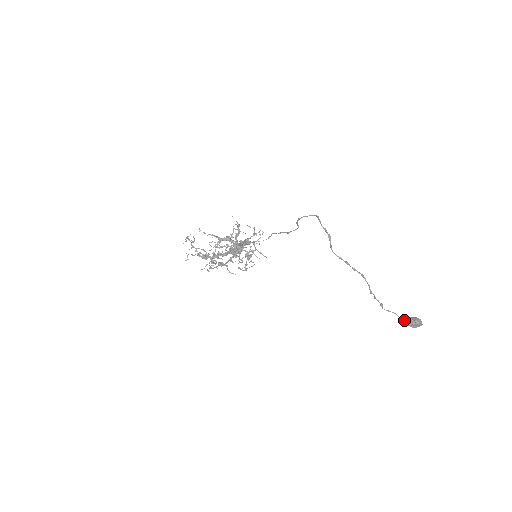
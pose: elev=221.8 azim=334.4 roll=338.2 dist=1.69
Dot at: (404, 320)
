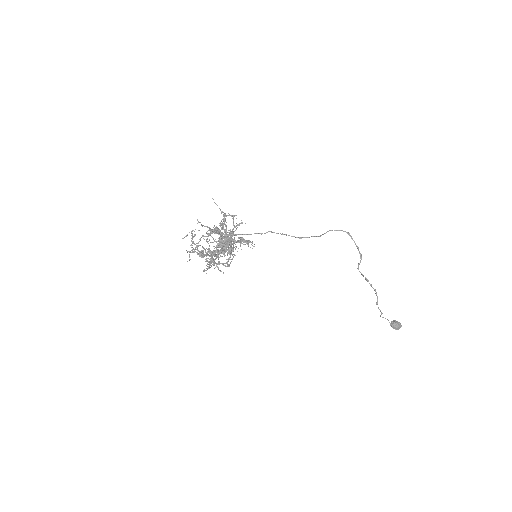
Dot at: (392, 324)
